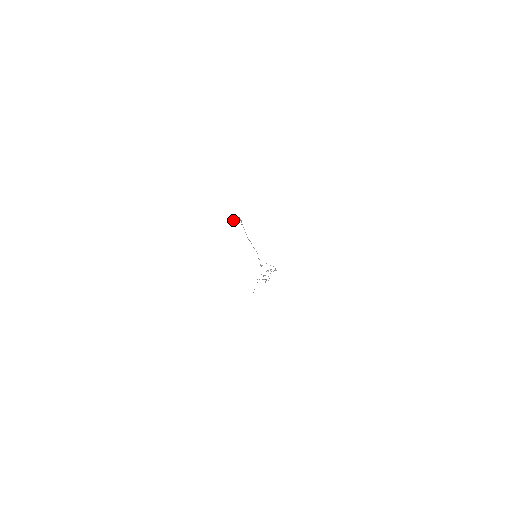
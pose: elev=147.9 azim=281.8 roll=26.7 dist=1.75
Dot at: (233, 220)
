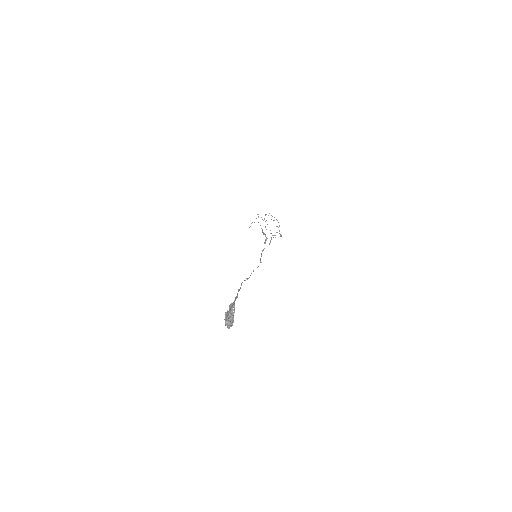
Dot at: occluded
